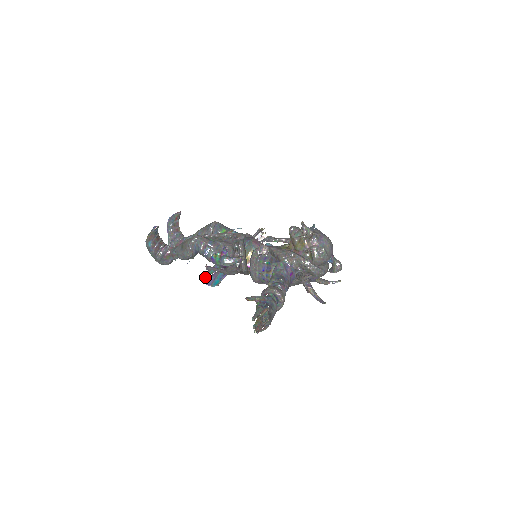
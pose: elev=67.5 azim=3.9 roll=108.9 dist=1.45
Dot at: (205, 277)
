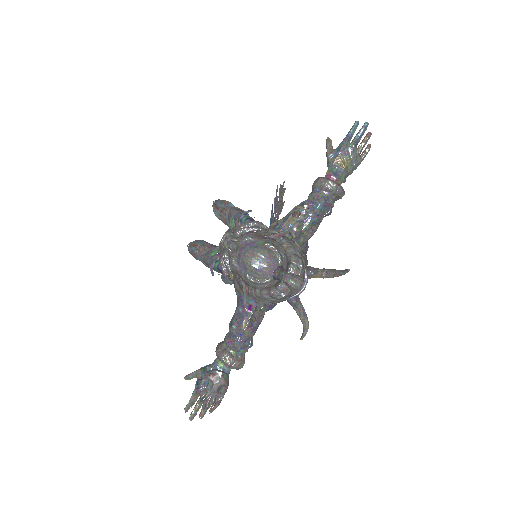
Dot at: occluded
